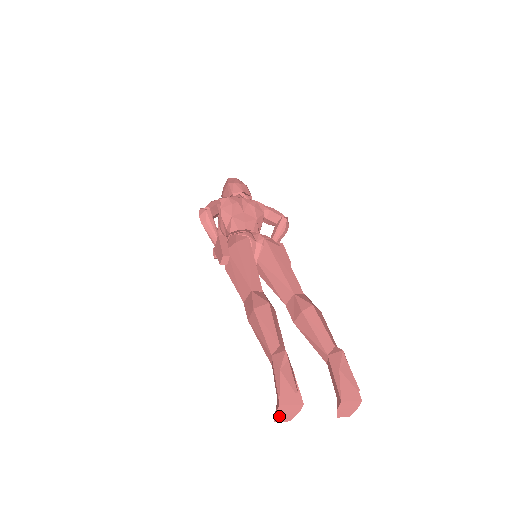
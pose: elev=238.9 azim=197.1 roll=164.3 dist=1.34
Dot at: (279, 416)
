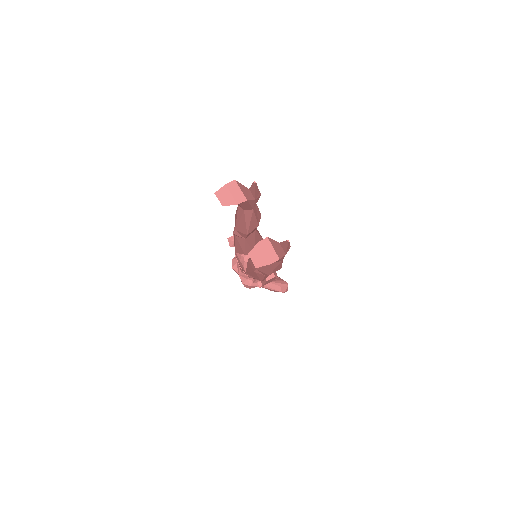
Dot at: (223, 191)
